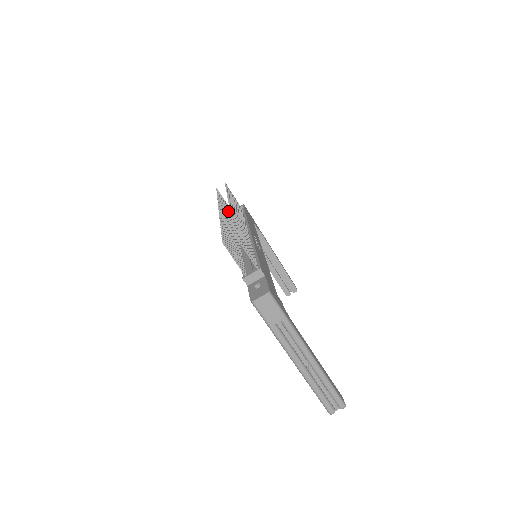
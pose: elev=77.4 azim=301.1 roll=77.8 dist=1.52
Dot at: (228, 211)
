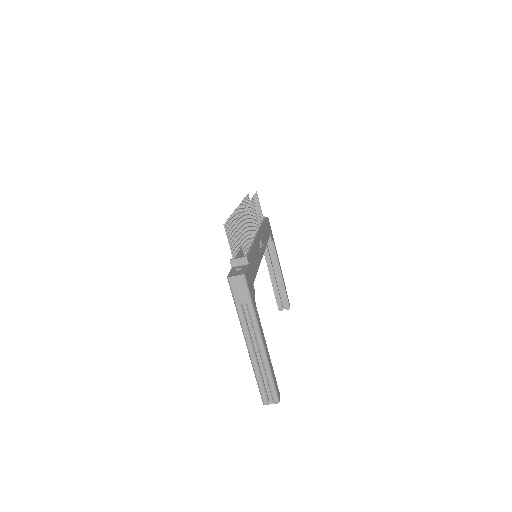
Dot at: occluded
